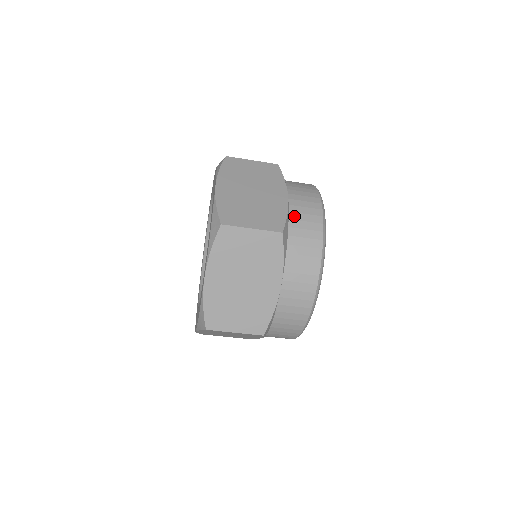
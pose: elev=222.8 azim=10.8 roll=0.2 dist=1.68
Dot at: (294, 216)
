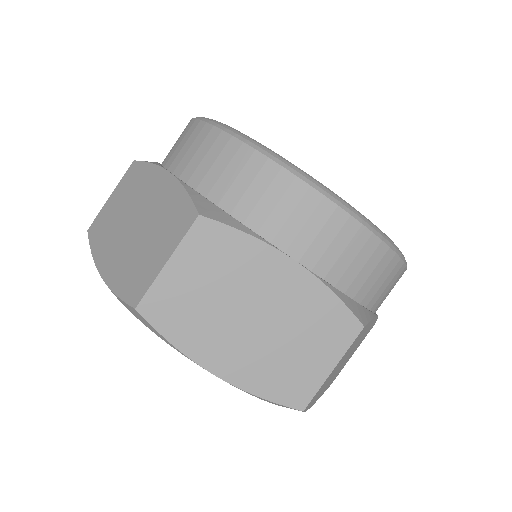
Dot at: (197, 178)
